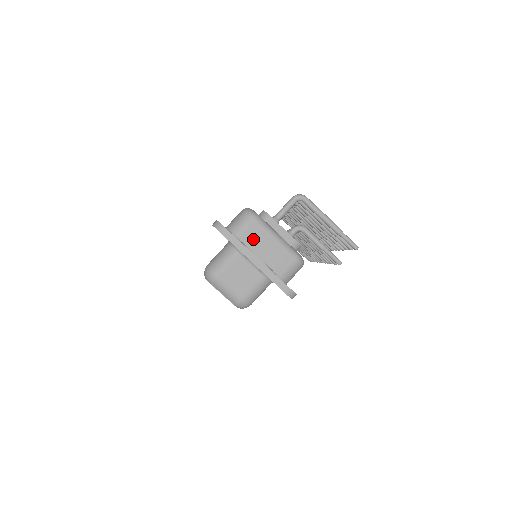
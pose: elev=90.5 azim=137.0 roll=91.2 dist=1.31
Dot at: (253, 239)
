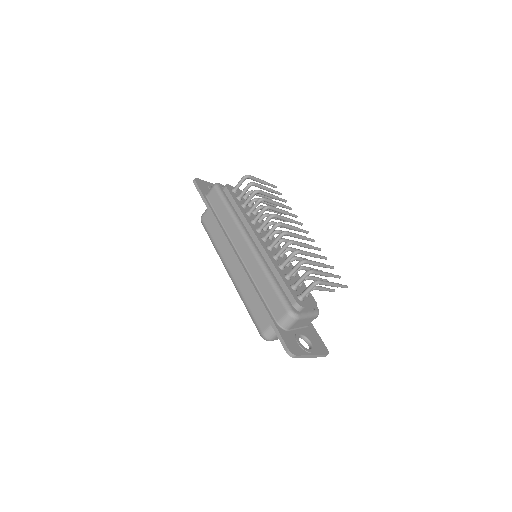
Dot at: (296, 325)
